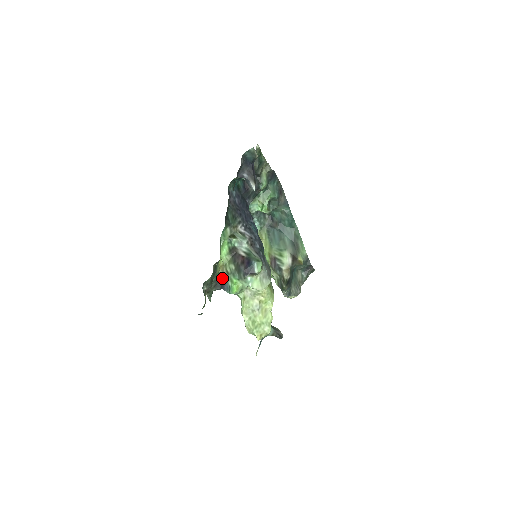
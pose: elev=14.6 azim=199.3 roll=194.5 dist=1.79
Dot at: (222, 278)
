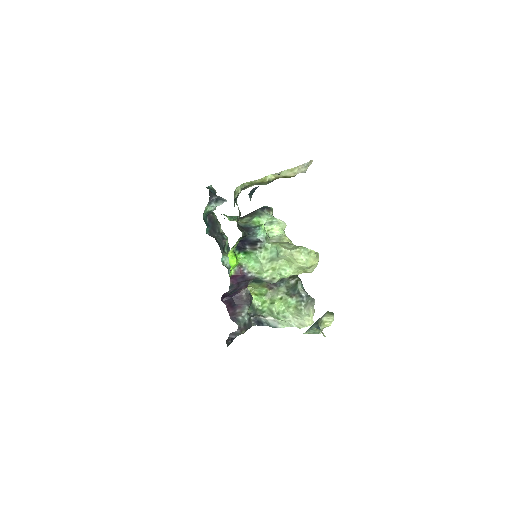
Dot at: (244, 226)
